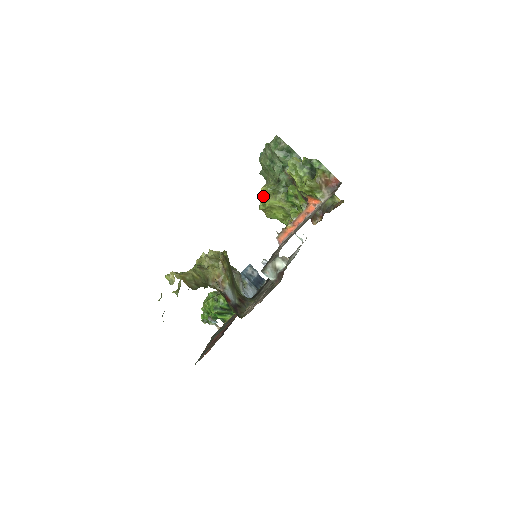
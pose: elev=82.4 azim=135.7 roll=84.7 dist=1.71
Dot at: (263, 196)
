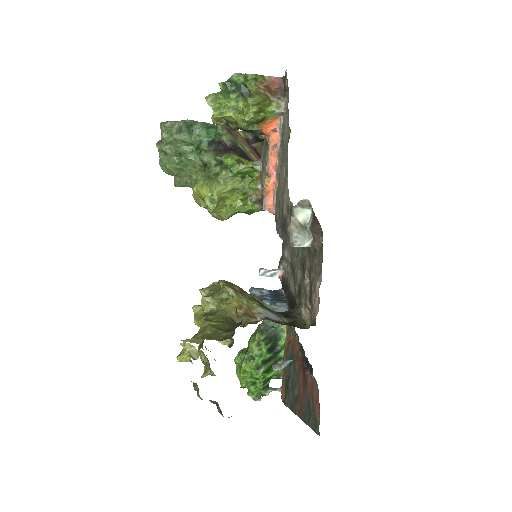
Dot at: (203, 193)
